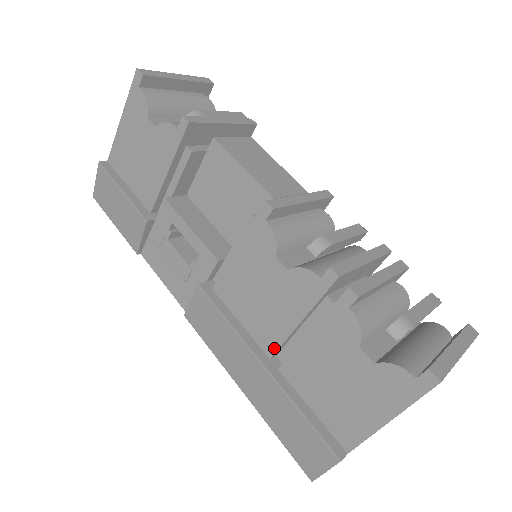
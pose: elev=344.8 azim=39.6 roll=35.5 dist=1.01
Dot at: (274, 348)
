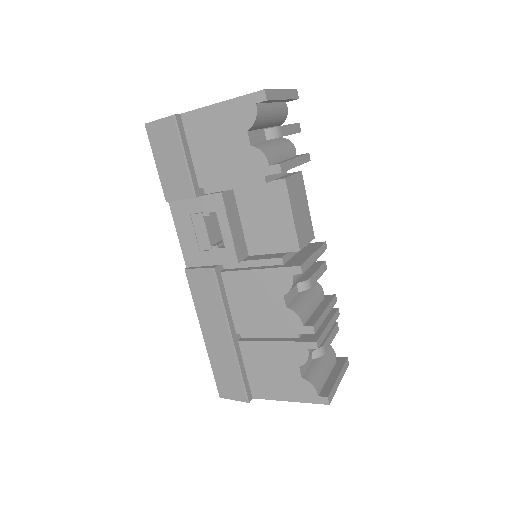
Dot at: (244, 331)
